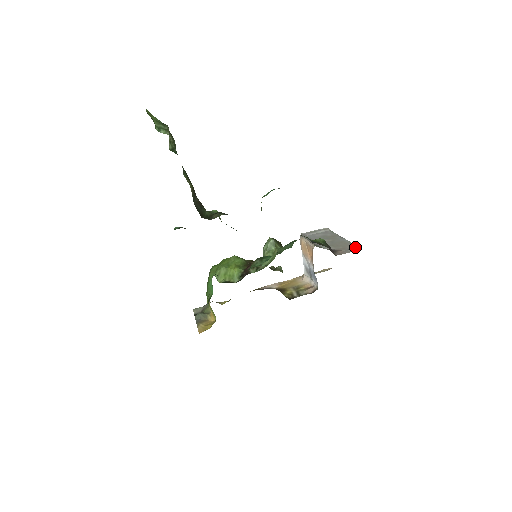
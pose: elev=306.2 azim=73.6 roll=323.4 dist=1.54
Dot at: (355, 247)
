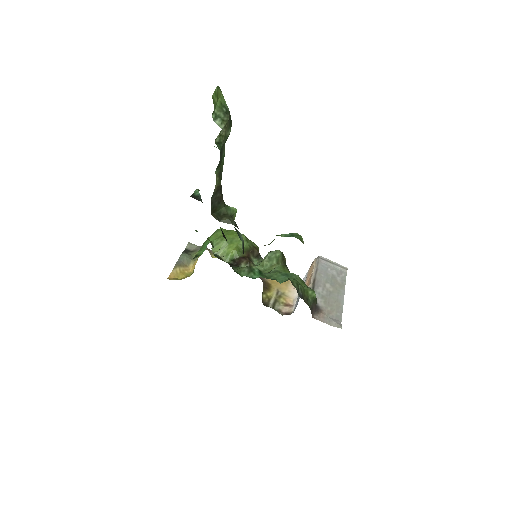
Dot at: (338, 320)
